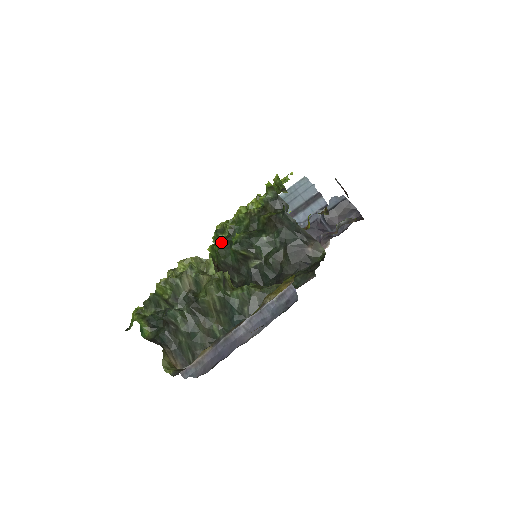
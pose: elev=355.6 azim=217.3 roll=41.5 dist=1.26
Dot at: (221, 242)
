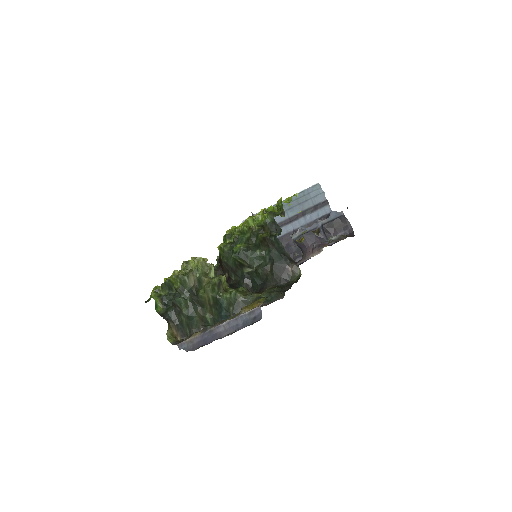
Dot at: (226, 247)
